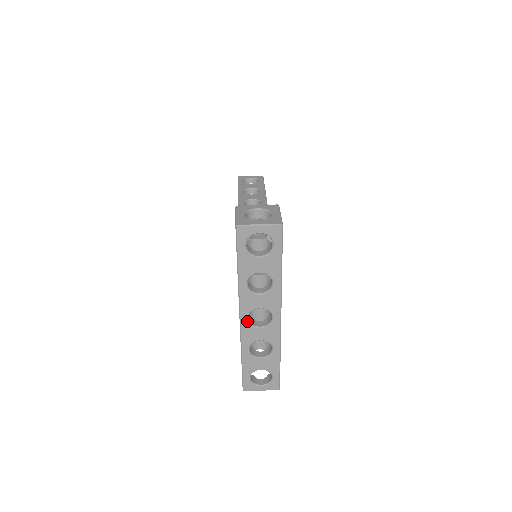
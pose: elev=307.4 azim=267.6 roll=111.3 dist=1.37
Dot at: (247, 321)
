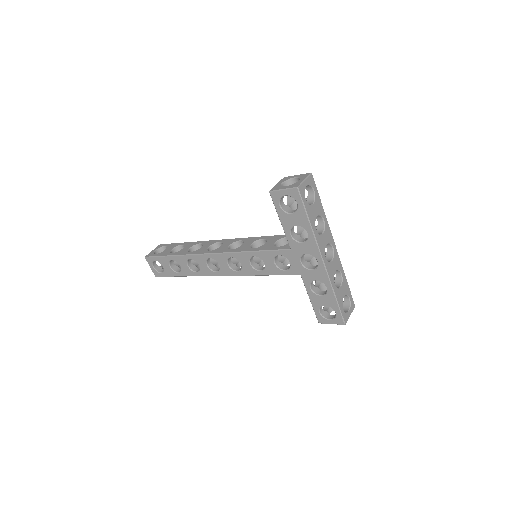
Dot at: (326, 260)
